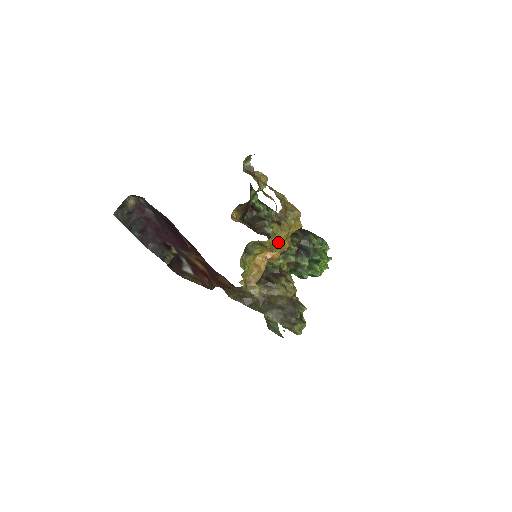
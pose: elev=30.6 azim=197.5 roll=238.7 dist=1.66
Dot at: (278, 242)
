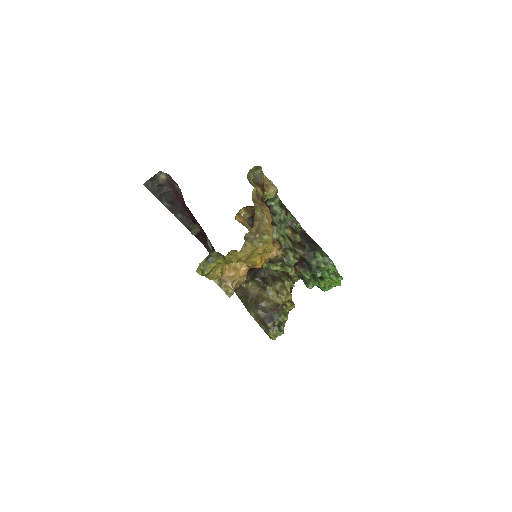
Dot at: (237, 260)
